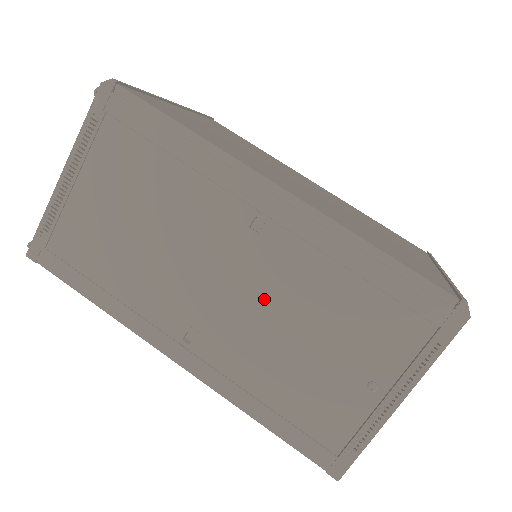
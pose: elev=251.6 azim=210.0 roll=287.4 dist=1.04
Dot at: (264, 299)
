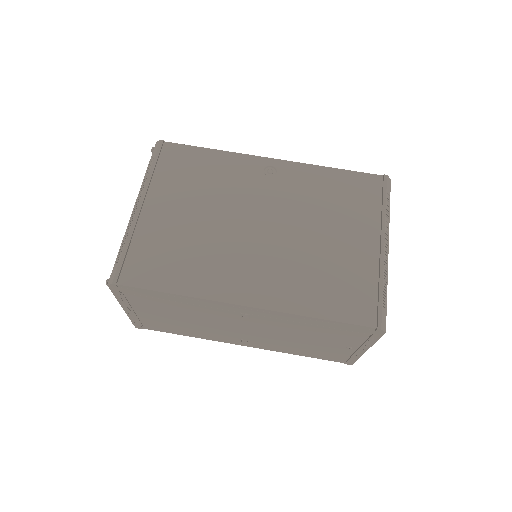
Dot at: (271, 332)
